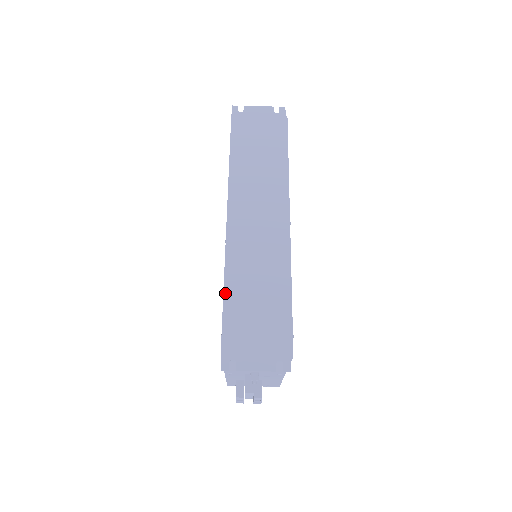
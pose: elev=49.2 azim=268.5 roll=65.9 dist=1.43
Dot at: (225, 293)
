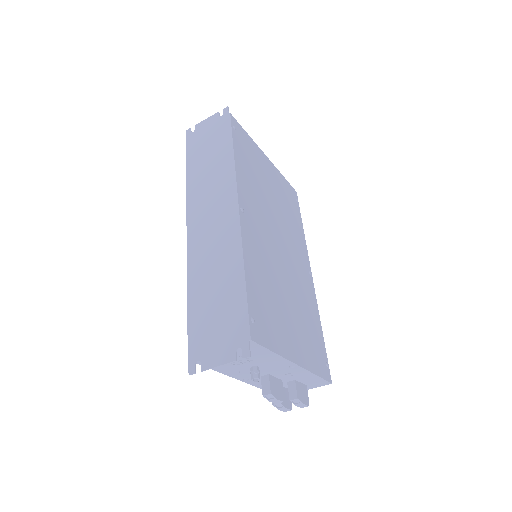
Dot at: (188, 299)
